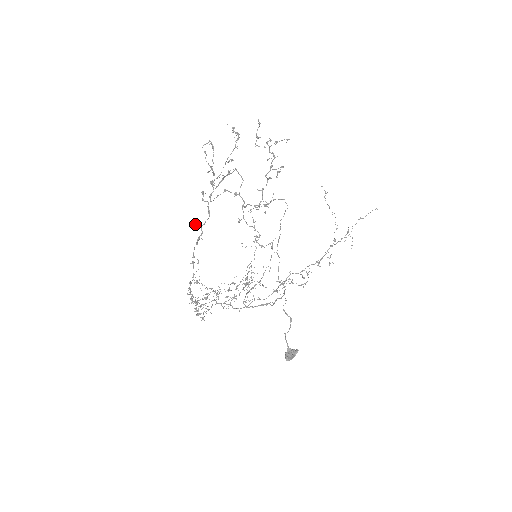
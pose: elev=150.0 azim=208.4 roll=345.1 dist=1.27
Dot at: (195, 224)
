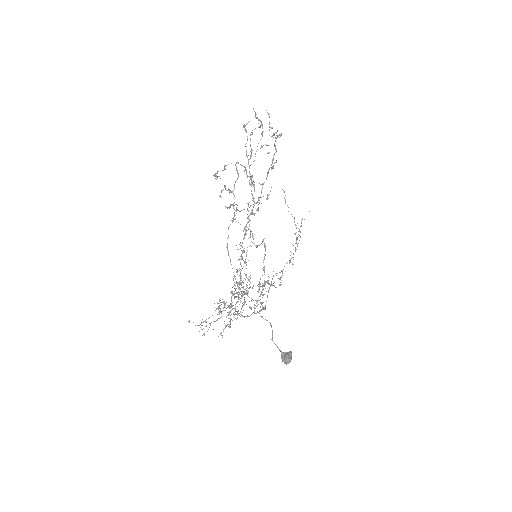
Dot at: occluded
